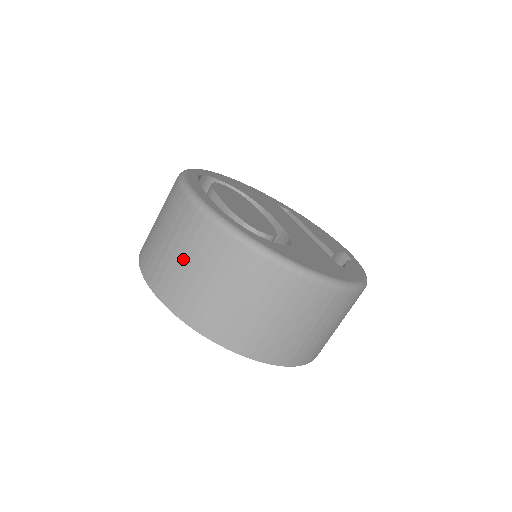
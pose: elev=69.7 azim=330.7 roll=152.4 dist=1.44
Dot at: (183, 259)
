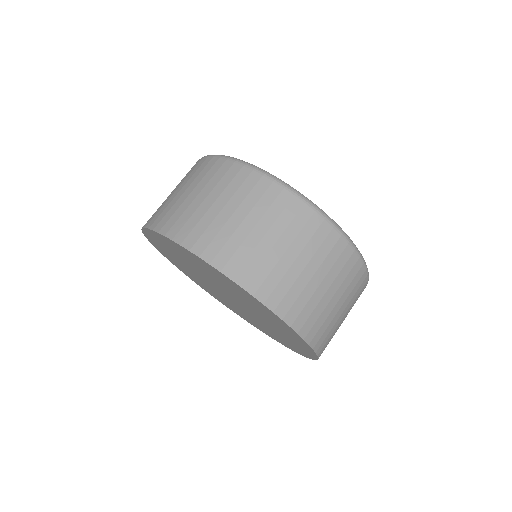
Dot at: occluded
